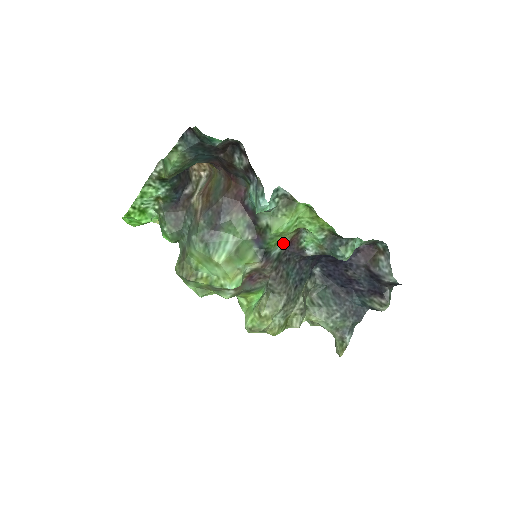
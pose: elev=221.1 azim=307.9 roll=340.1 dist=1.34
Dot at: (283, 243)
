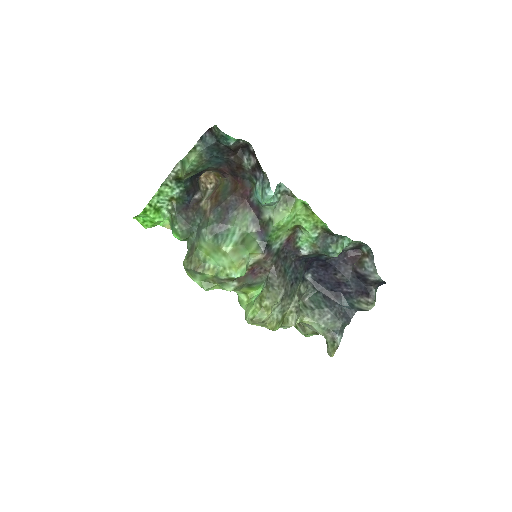
Dot at: (282, 239)
